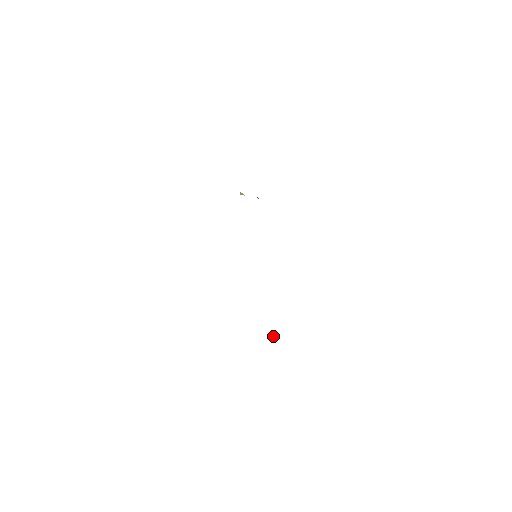
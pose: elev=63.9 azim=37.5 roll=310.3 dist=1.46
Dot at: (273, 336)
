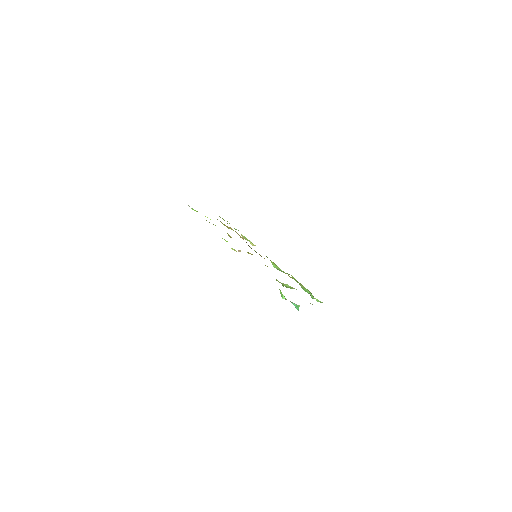
Dot at: (281, 294)
